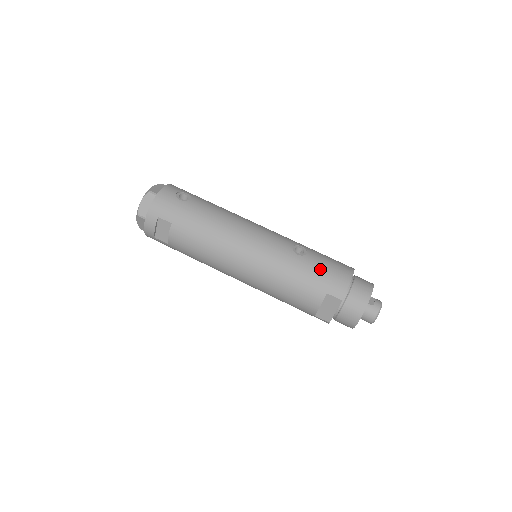
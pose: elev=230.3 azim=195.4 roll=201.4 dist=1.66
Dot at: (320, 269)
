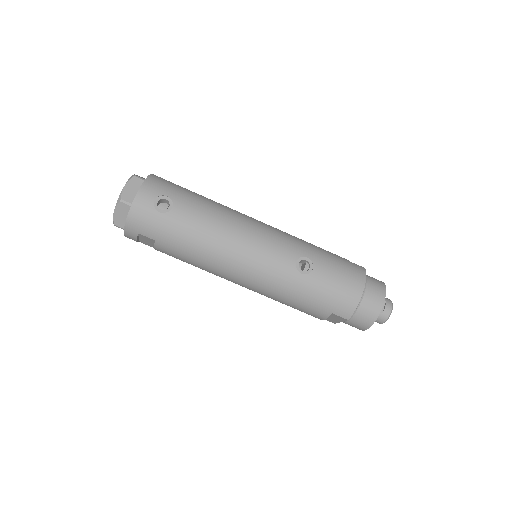
Dot at: (326, 290)
